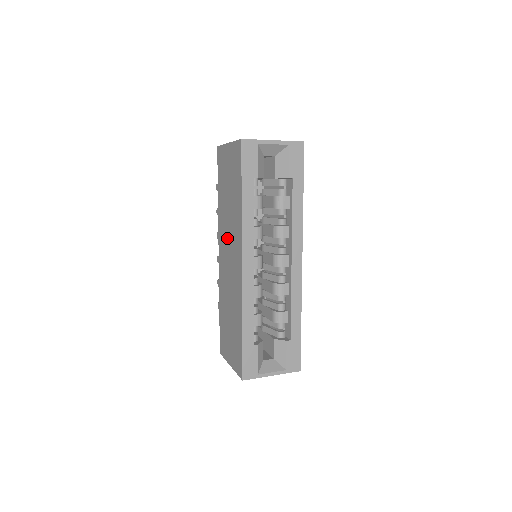
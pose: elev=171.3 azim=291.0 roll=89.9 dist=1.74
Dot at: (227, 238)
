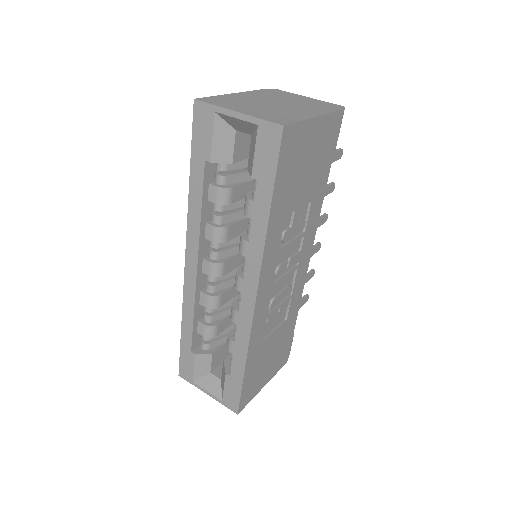
Dot at: occluded
